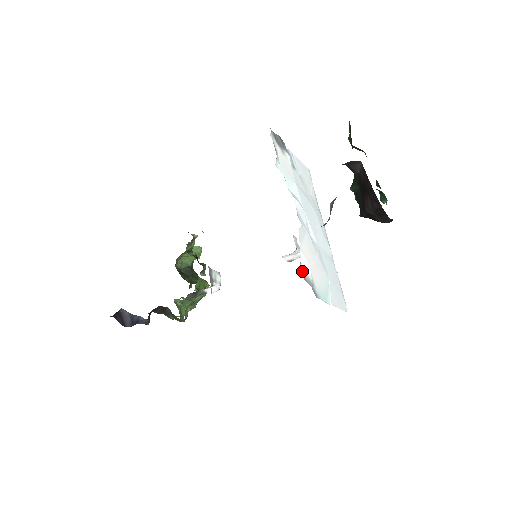
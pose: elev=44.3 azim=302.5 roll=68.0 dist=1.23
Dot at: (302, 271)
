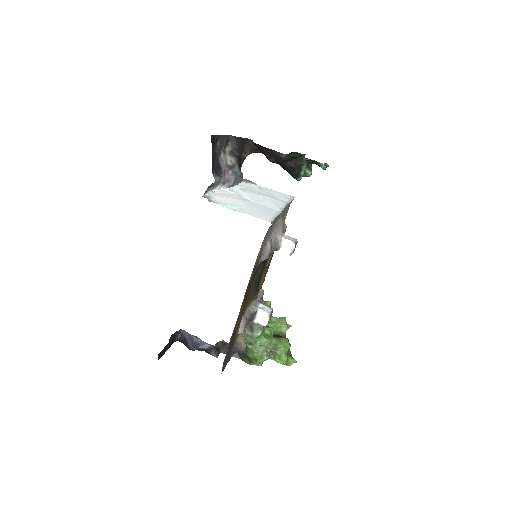
Dot at: (204, 195)
